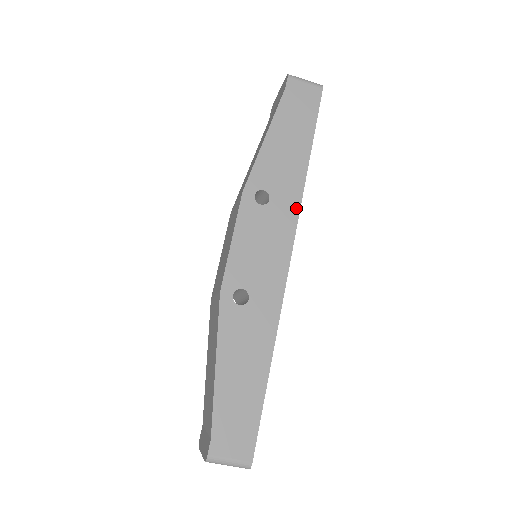
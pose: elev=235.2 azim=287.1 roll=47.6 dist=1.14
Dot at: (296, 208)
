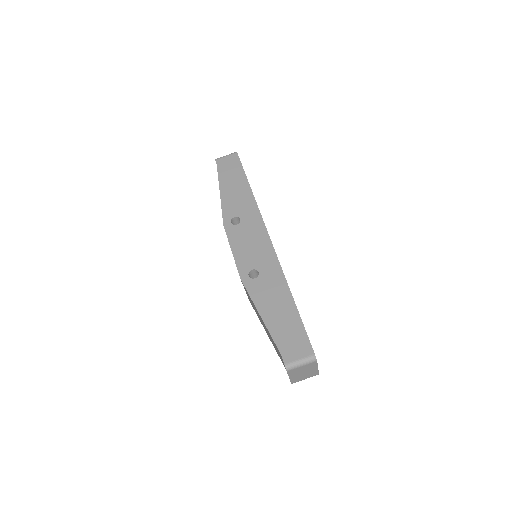
Dot at: (258, 214)
